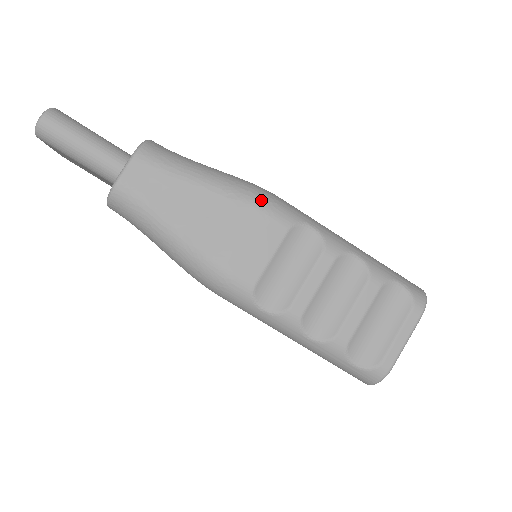
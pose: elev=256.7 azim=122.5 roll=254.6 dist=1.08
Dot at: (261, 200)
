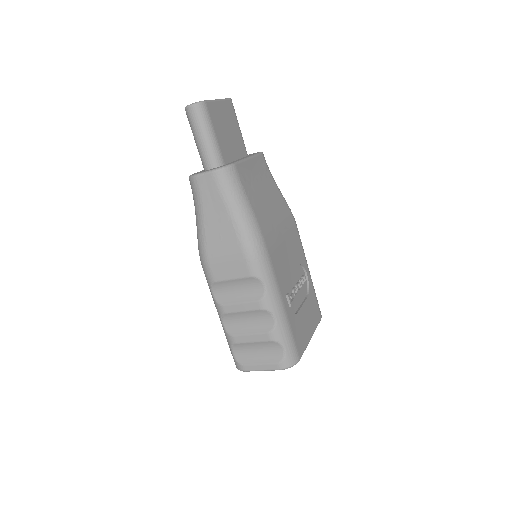
Dot at: (250, 251)
